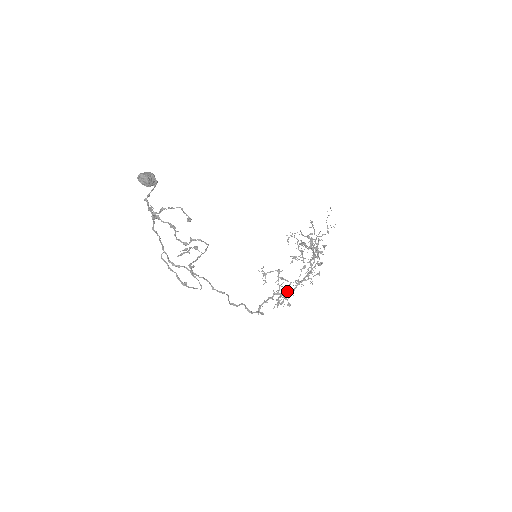
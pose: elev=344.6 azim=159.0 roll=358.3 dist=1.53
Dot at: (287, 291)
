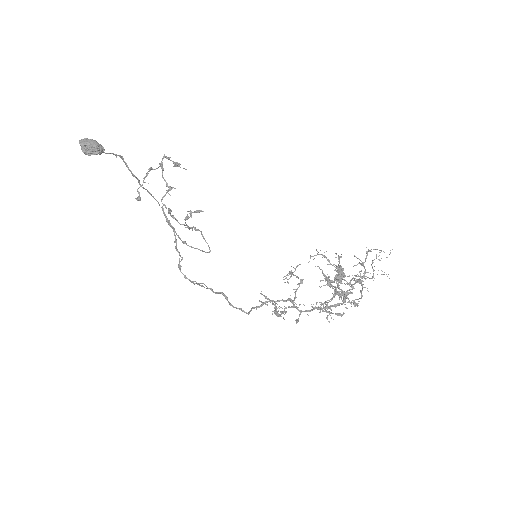
Dot at: (273, 311)
